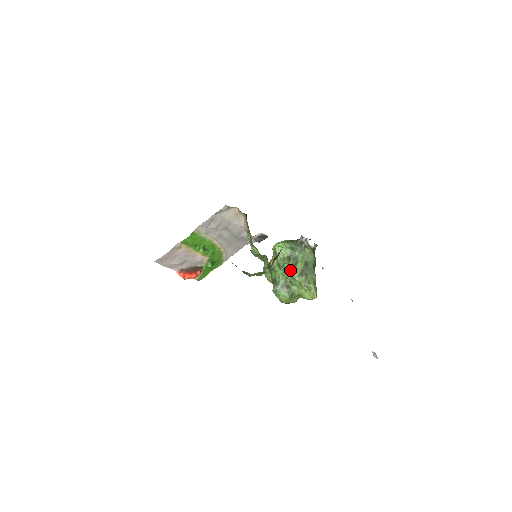
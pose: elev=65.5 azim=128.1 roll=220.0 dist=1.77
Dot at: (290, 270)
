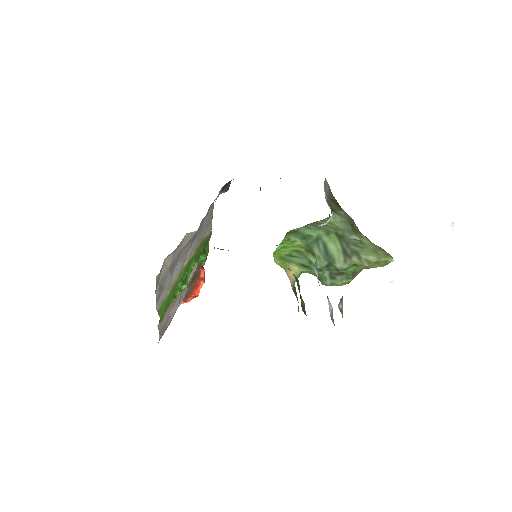
Dot at: (326, 264)
